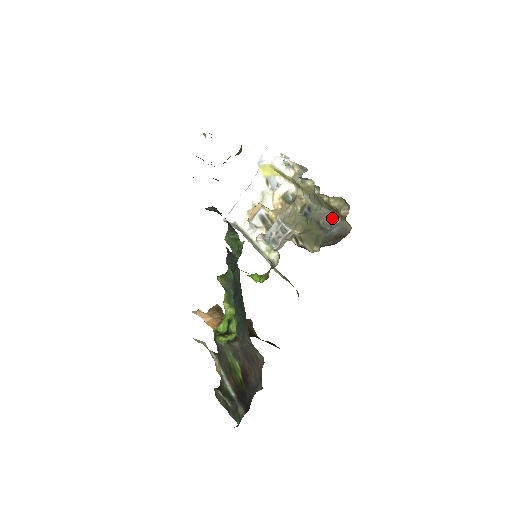
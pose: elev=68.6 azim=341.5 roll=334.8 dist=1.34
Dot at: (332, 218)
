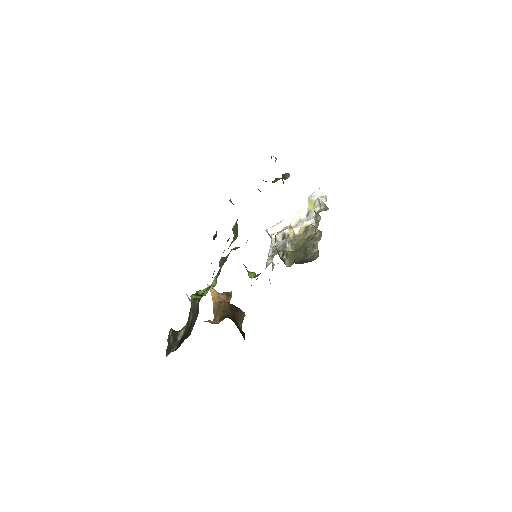
Dot at: (315, 248)
